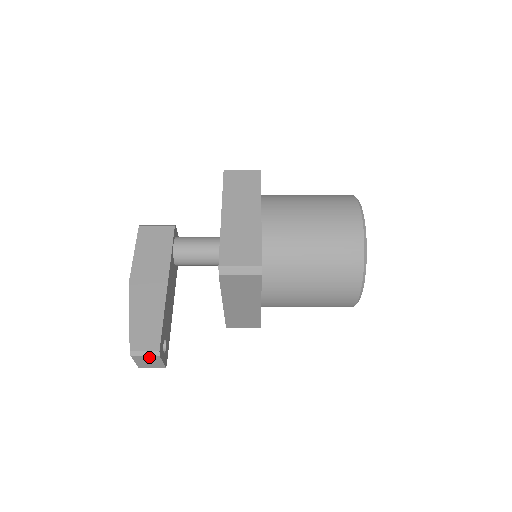
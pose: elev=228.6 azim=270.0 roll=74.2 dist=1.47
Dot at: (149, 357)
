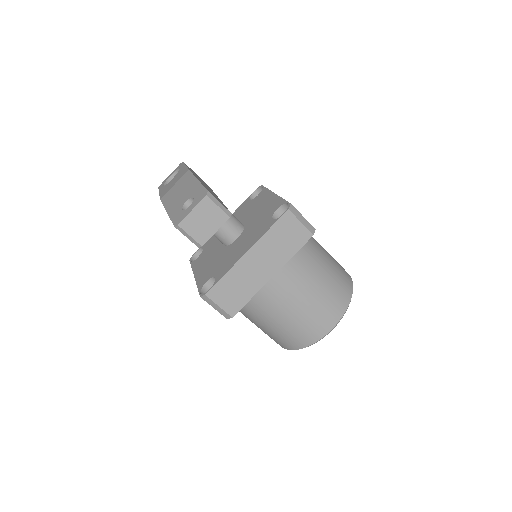
Dot at: (217, 212)
